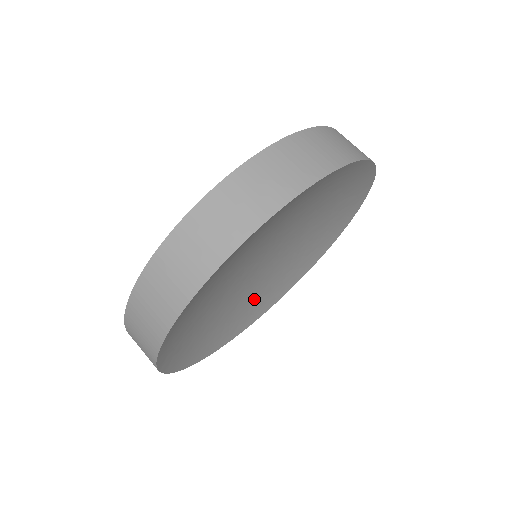
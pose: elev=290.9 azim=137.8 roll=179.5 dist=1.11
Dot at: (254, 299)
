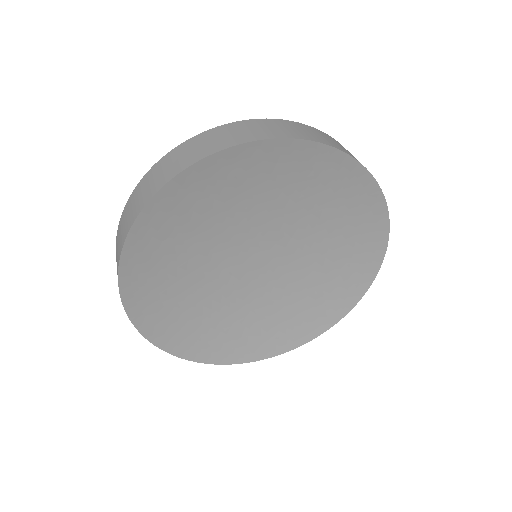
Dot at: (275, 317)
